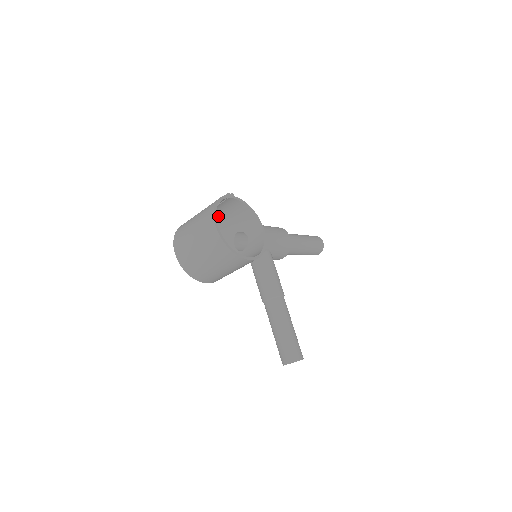
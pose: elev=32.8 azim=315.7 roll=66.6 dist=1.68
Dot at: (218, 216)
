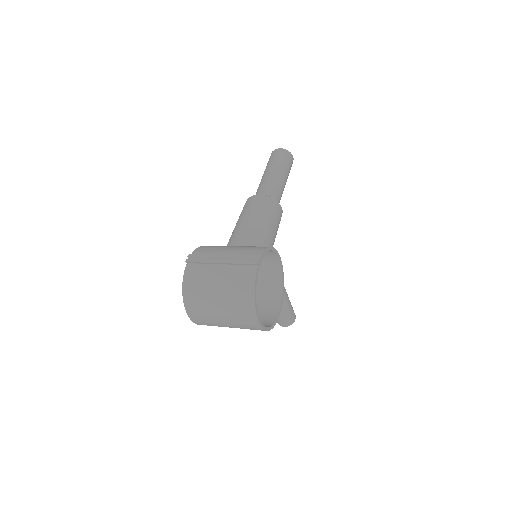
Dot at: occluded
